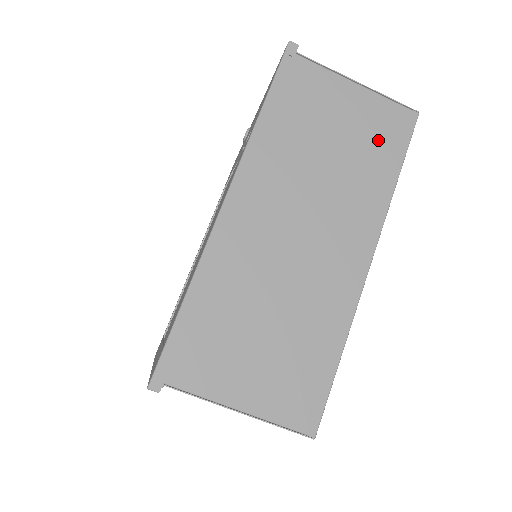
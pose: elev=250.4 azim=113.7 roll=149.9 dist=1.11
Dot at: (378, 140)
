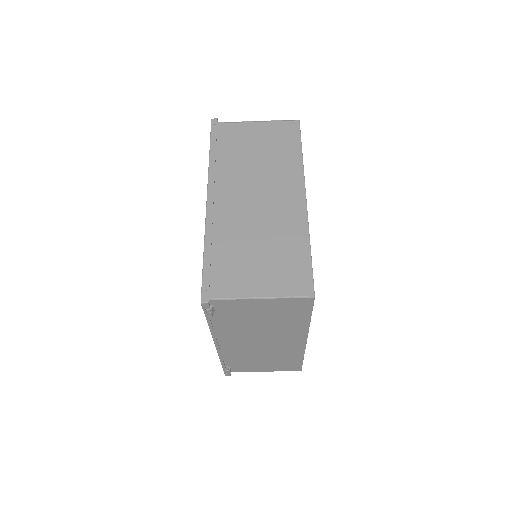
Dot at: (282, 141)
